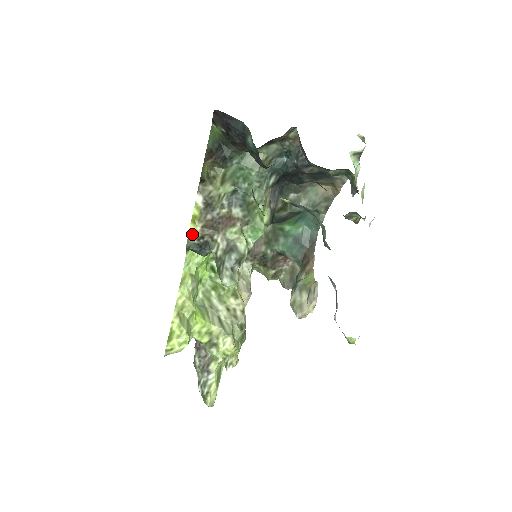
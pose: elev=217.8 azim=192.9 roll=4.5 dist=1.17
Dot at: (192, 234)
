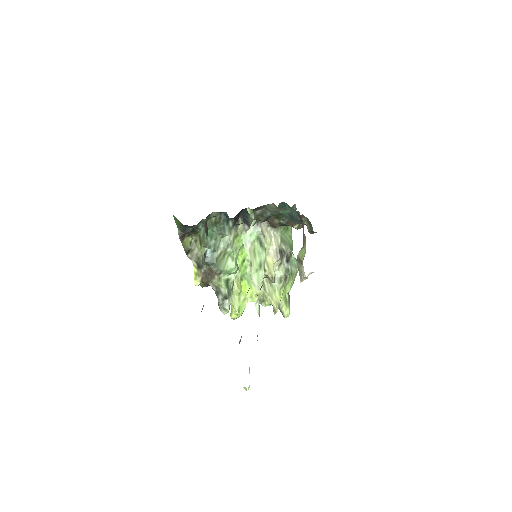
Dot at: (199, 284)
